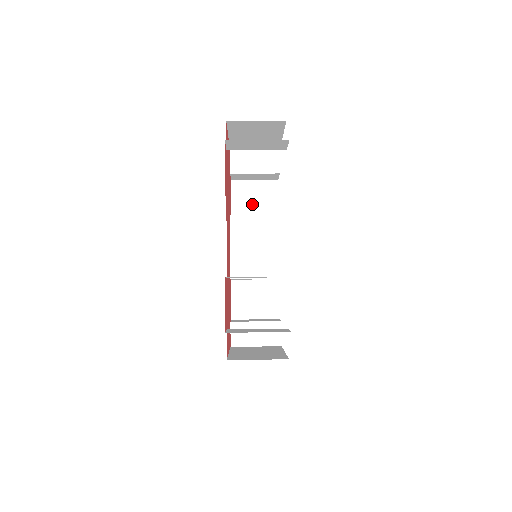
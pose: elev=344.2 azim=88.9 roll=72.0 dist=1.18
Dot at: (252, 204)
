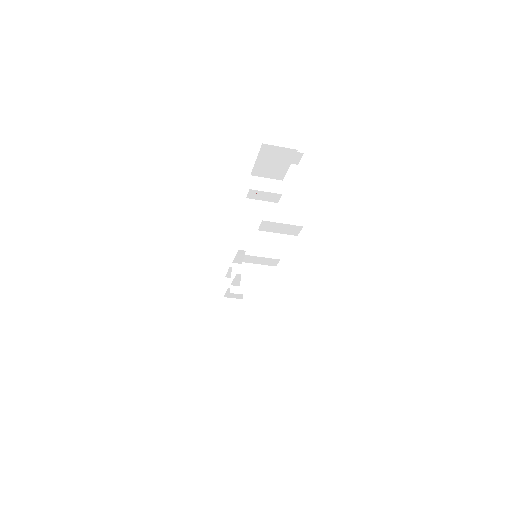
Dot at: (259, 215)
